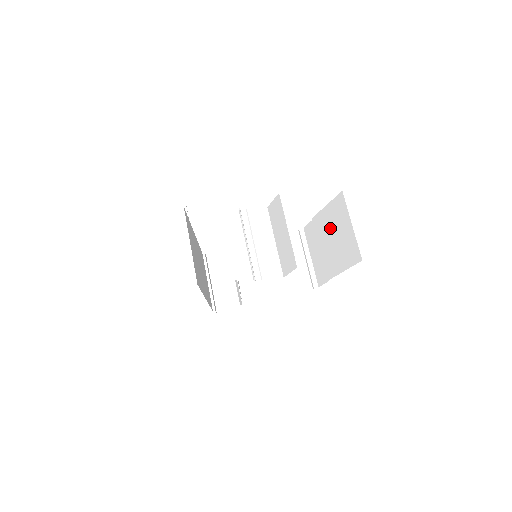
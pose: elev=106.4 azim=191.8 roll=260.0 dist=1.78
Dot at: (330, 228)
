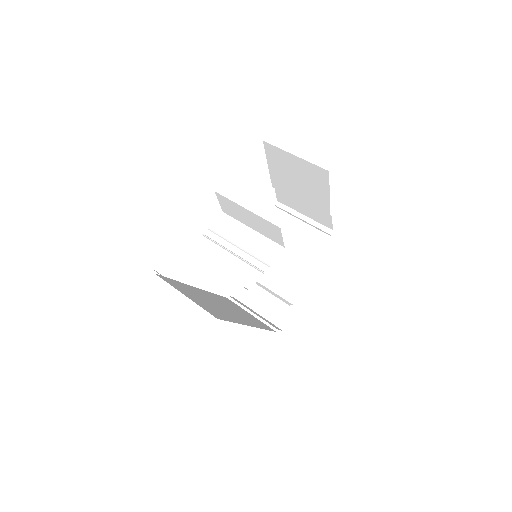
Dot at: (288, 177)
